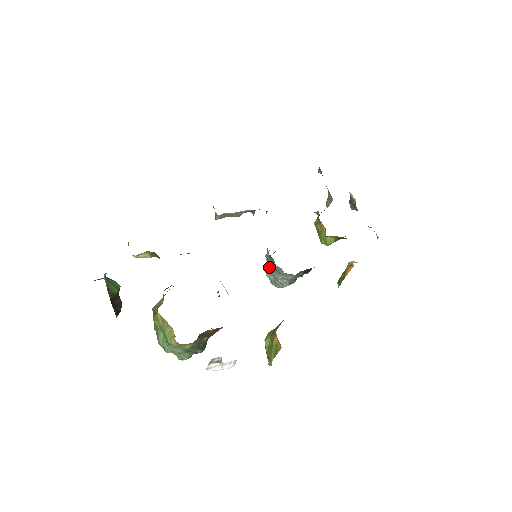
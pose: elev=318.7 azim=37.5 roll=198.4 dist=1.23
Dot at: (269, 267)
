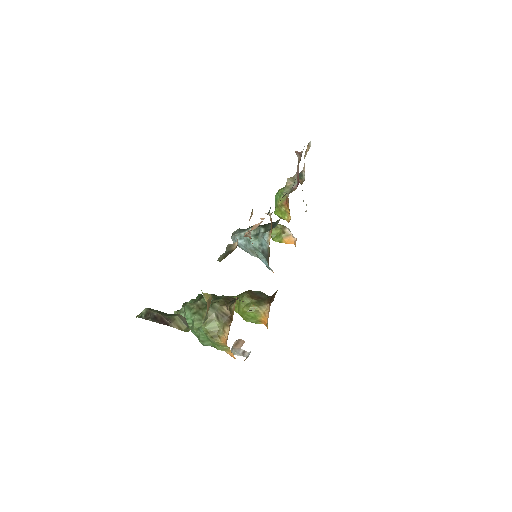
Dot at: (250, 248)
